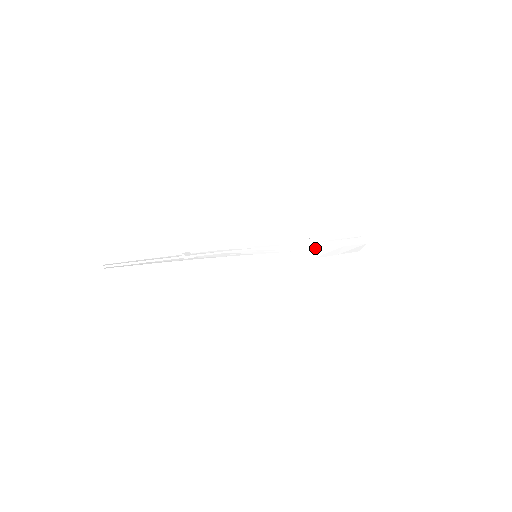
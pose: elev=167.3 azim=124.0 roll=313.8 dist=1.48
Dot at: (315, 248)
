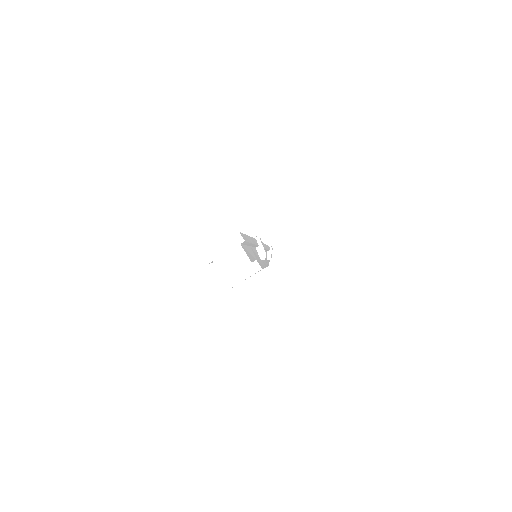
Dot at: occluded
